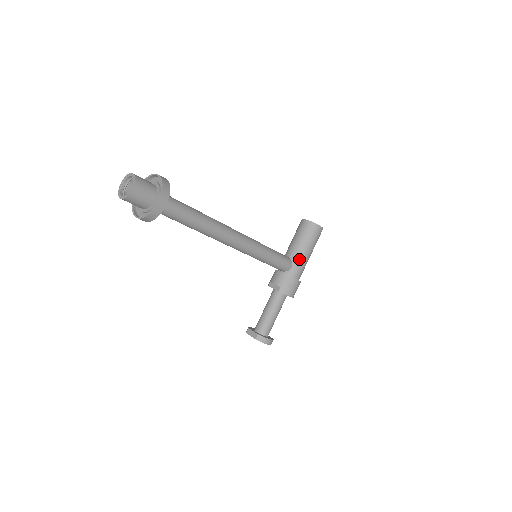
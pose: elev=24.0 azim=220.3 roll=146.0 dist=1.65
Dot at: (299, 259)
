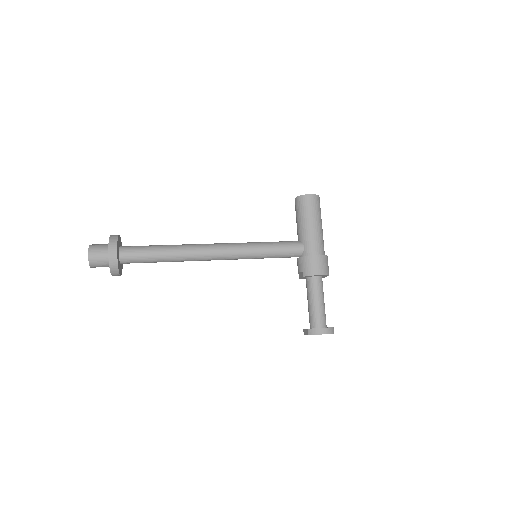
Dot at: (306, 236)
